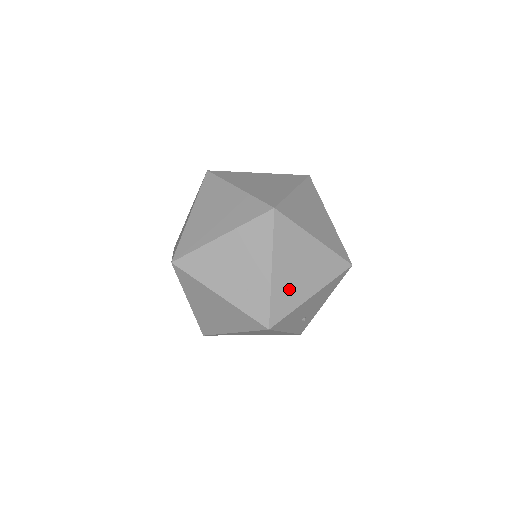
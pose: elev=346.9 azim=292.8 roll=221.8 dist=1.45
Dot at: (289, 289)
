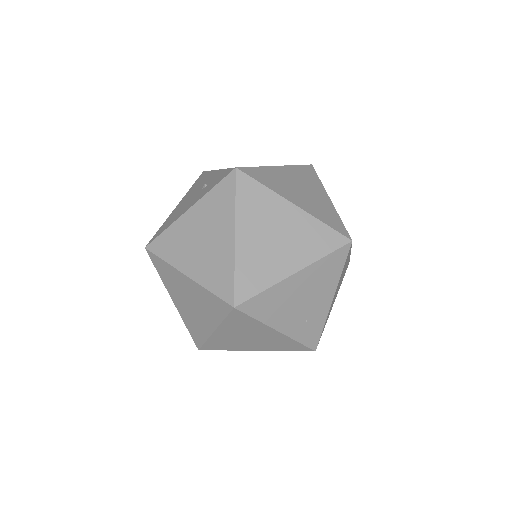
Dot at: occluded
